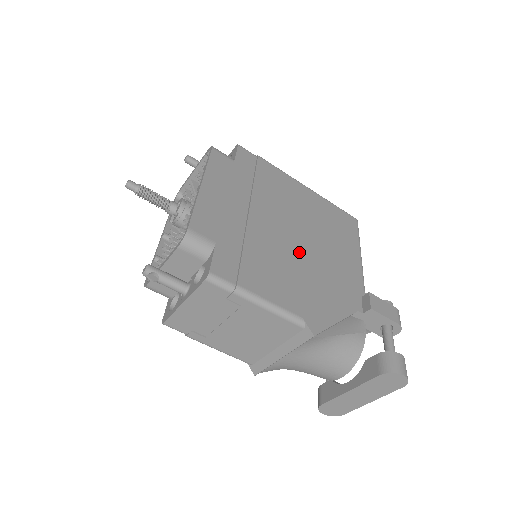
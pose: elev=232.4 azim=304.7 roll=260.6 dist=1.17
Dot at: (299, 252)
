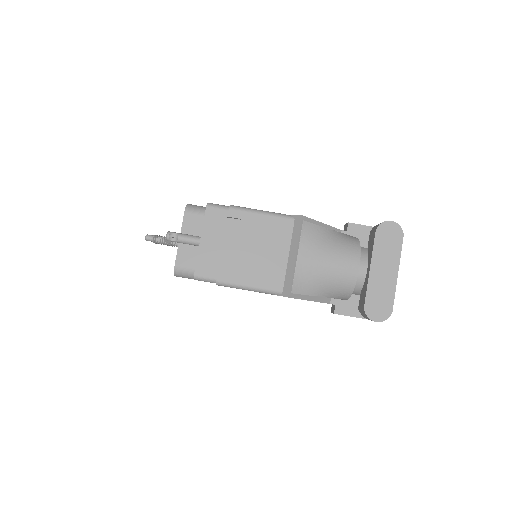
Dot at: occluded
